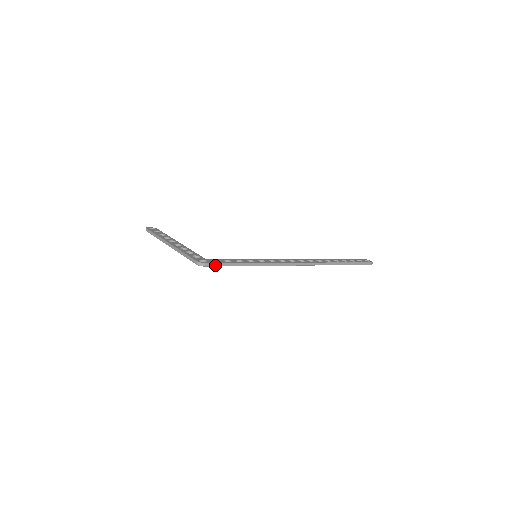
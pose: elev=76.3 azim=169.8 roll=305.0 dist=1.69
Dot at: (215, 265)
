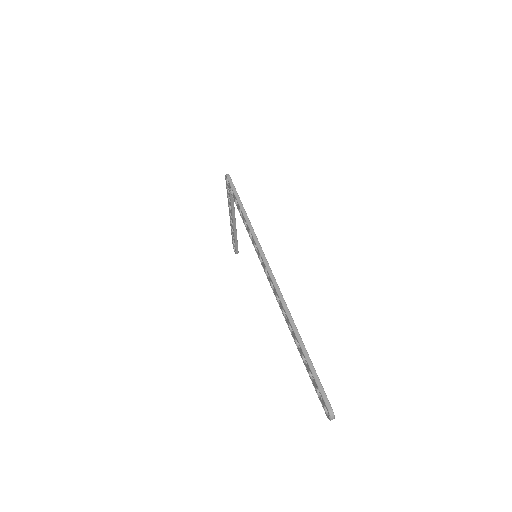
Dot at: (231, 184)
